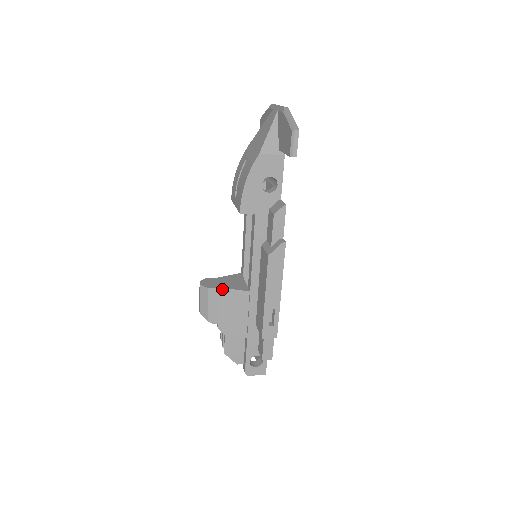
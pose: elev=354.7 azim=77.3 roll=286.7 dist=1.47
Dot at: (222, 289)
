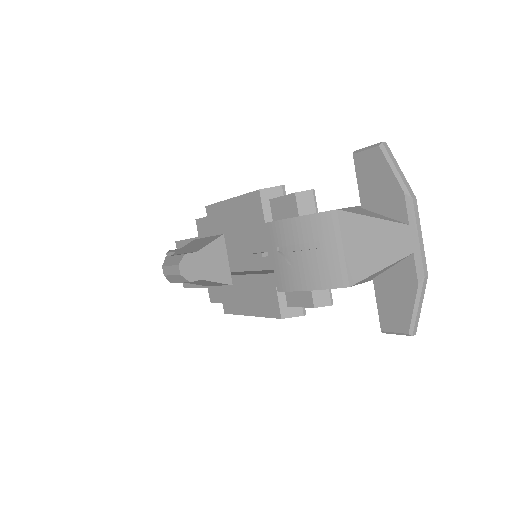
Dot at: (204, 280)
